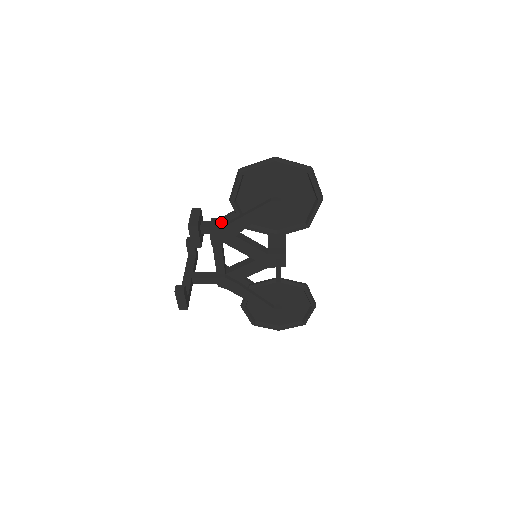
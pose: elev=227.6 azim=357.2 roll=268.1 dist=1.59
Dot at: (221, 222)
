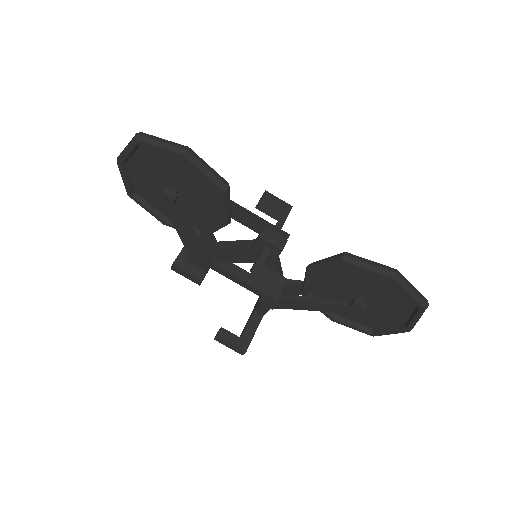
Dot at: occluded
